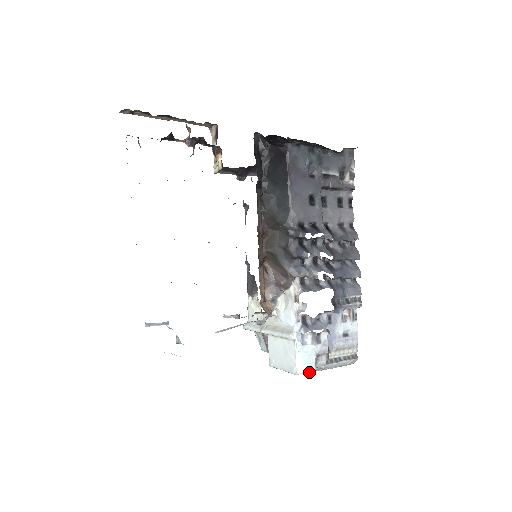
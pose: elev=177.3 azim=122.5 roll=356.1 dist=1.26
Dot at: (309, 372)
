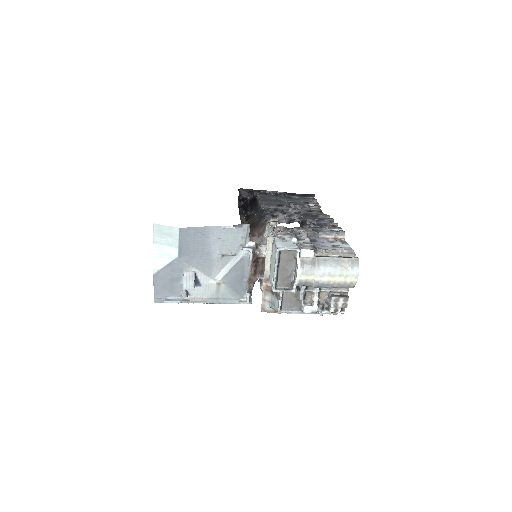
Dot at: (292, 250)
